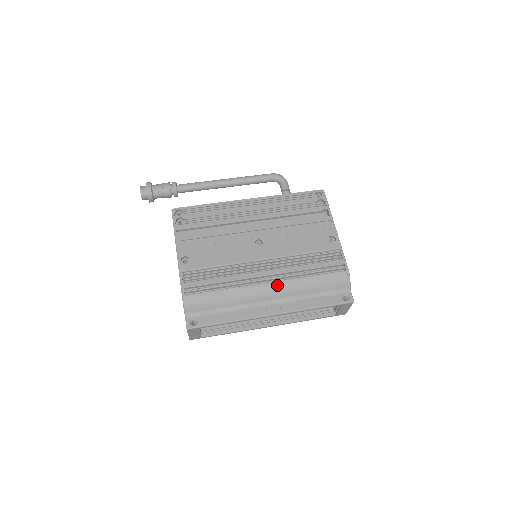
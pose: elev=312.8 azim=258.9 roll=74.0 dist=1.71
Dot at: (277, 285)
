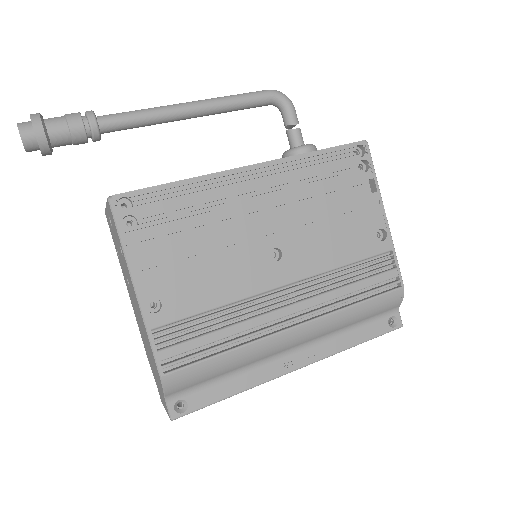
Dot at: (309, 327)
